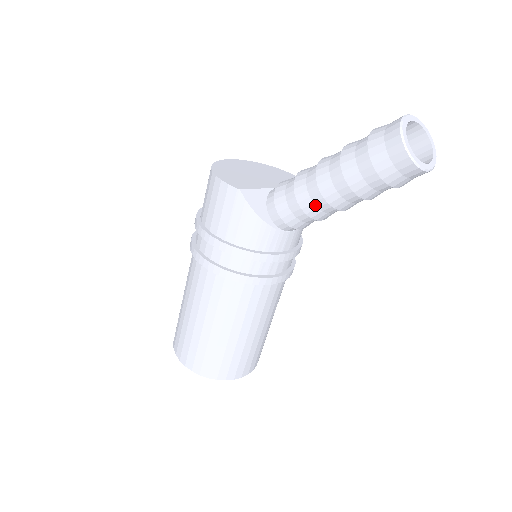
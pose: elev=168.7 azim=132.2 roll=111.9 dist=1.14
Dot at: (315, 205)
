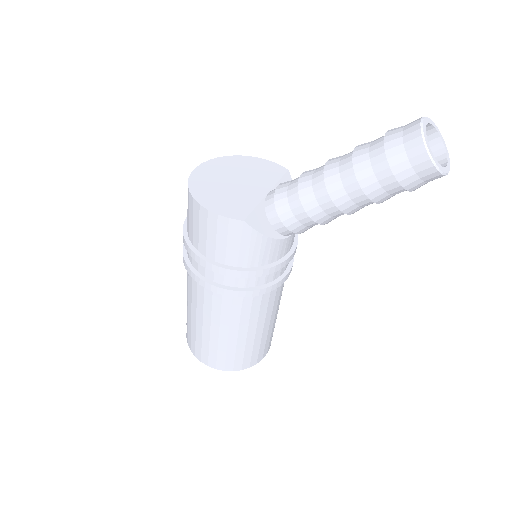
Dot at: (329, 216)
